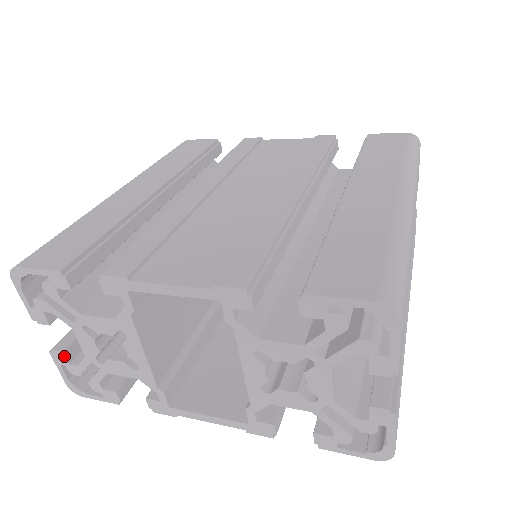
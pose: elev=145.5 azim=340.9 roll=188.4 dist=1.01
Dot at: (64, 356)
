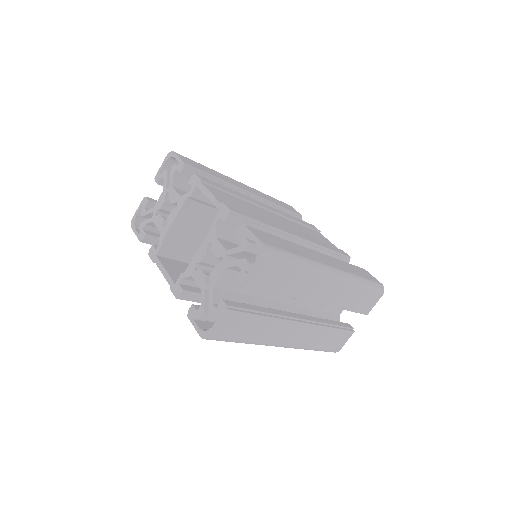
Dot at: (147, 202)
